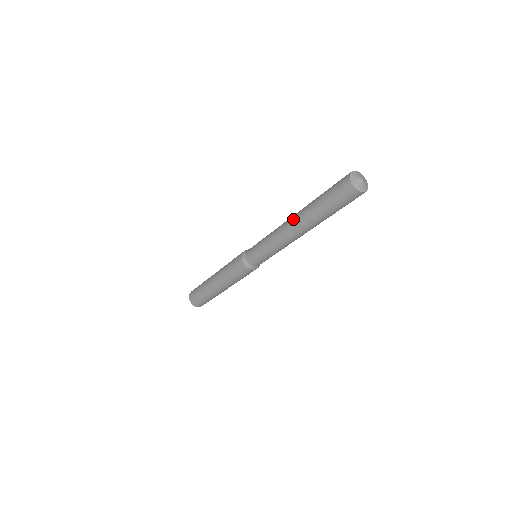
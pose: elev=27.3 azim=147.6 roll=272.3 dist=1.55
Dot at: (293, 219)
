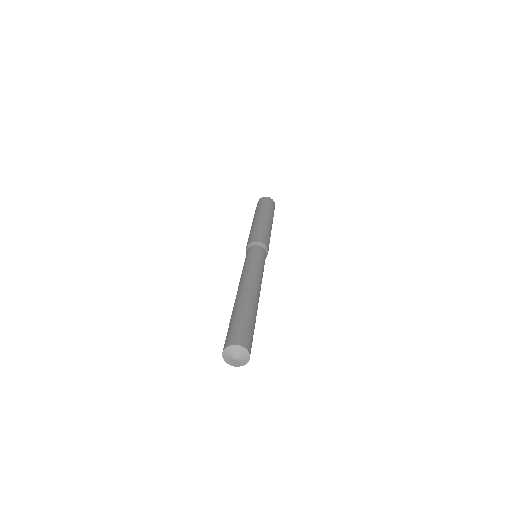
Dot at: occluded
